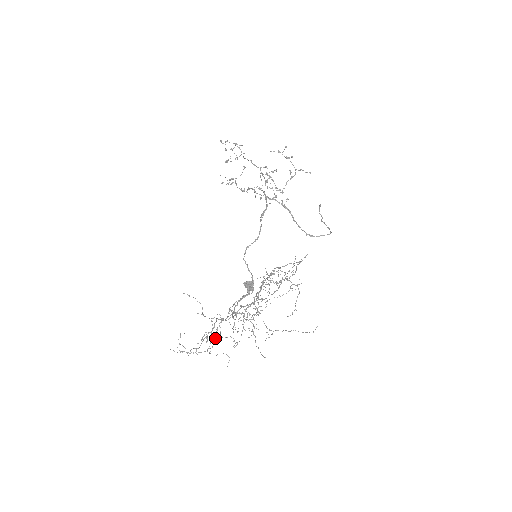
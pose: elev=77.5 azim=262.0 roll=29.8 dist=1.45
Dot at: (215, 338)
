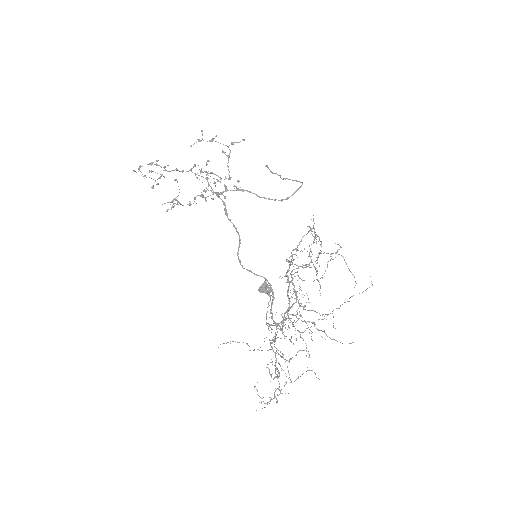
Dot at: occluded
